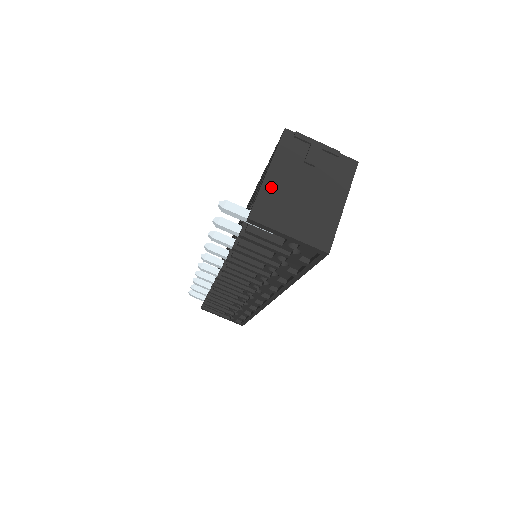
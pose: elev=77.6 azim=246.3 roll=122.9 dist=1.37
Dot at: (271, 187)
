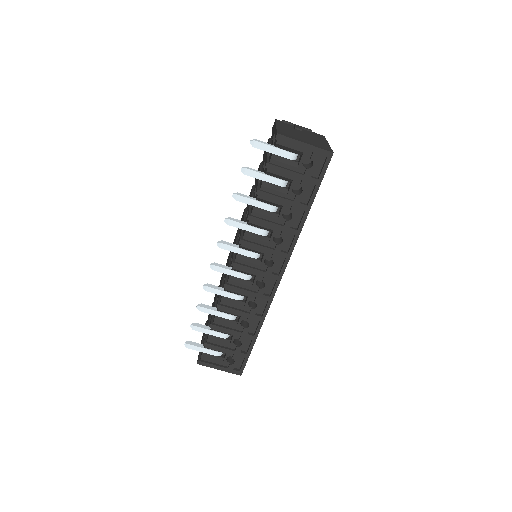
Dot at: (282, 129)
